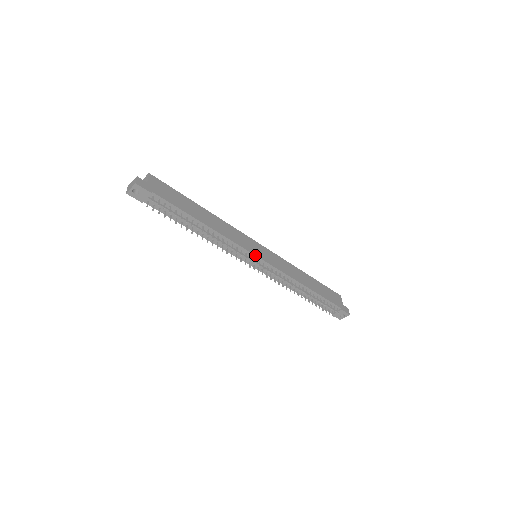
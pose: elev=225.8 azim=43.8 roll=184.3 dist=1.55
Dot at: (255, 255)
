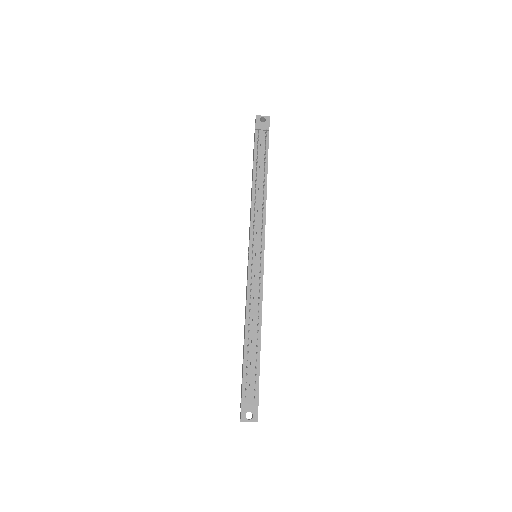
Dot at: occluded
